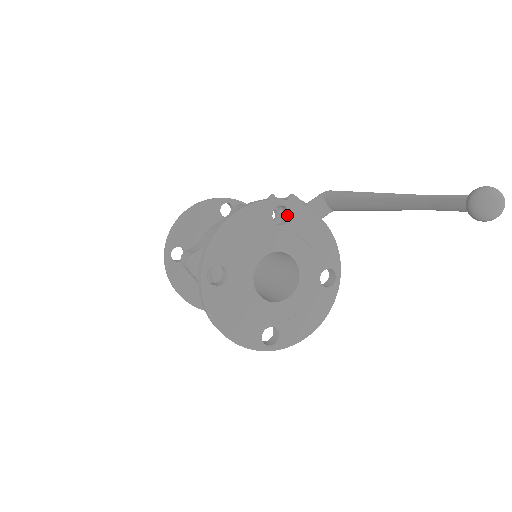
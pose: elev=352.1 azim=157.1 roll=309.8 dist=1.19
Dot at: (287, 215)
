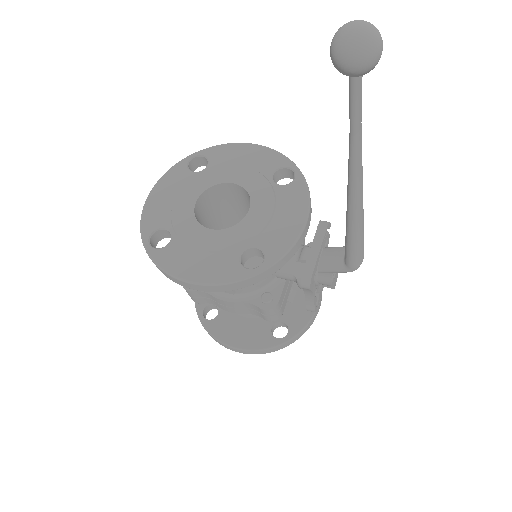
Dot at: occluded
